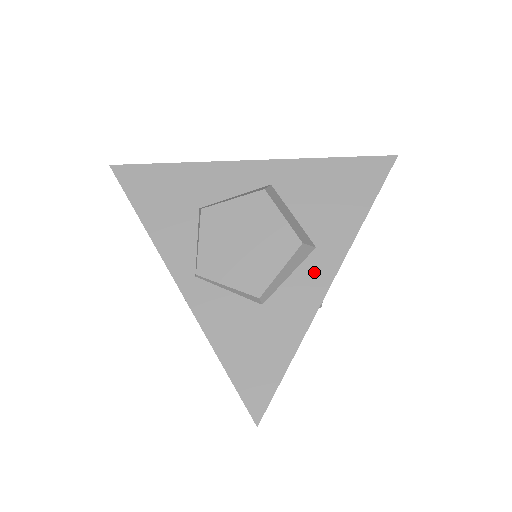
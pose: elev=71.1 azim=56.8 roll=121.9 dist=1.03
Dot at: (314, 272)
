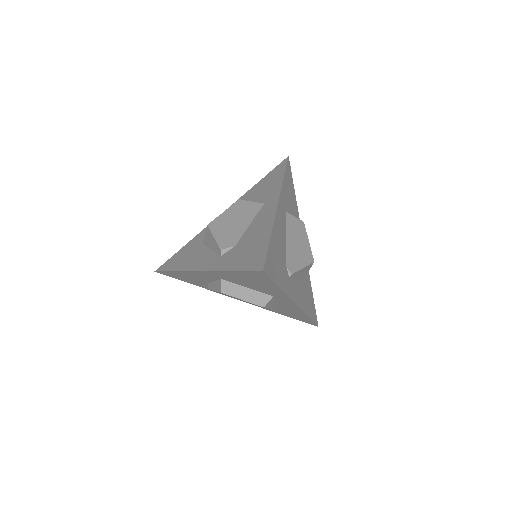
Dot at: (284, 302)
